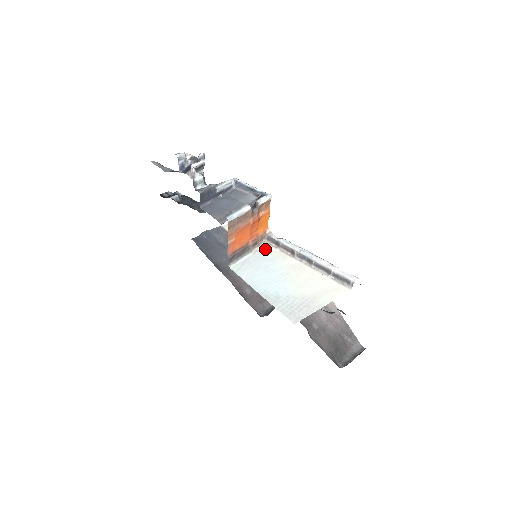
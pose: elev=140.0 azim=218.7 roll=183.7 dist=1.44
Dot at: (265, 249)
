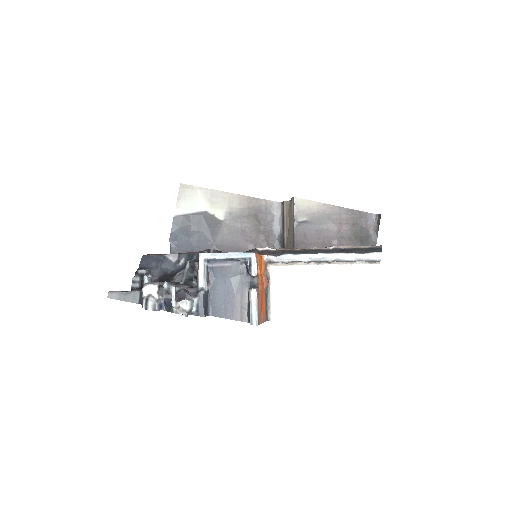
Dot at: (277, 275)
